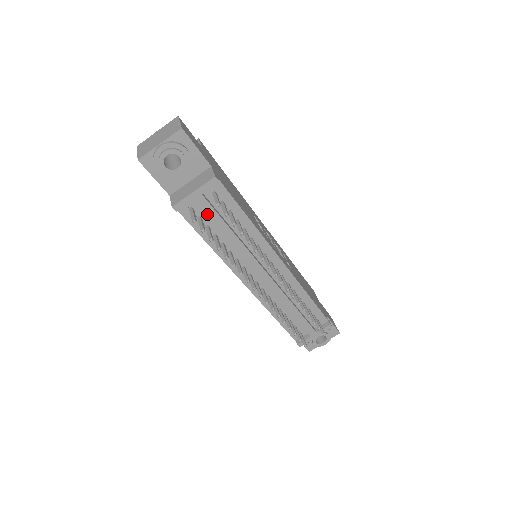
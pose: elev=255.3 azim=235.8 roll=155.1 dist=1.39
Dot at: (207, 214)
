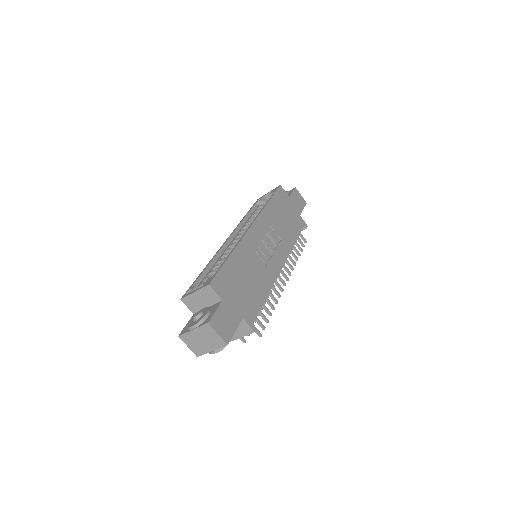
Dot at: occluded
